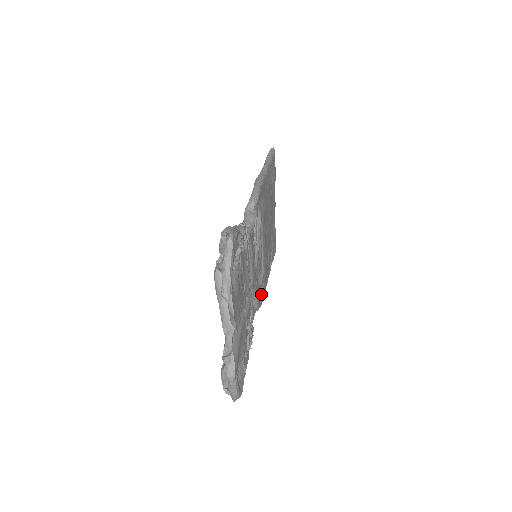
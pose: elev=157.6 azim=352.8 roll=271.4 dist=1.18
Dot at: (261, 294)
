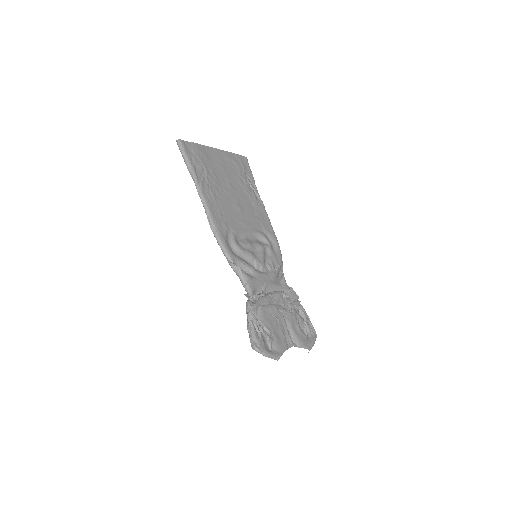
Dot at: (274, 244)
